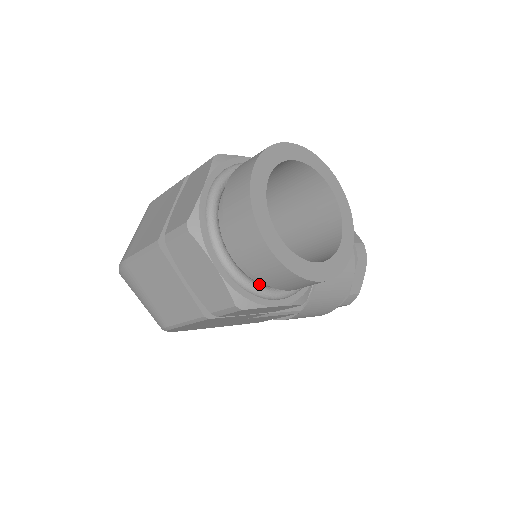
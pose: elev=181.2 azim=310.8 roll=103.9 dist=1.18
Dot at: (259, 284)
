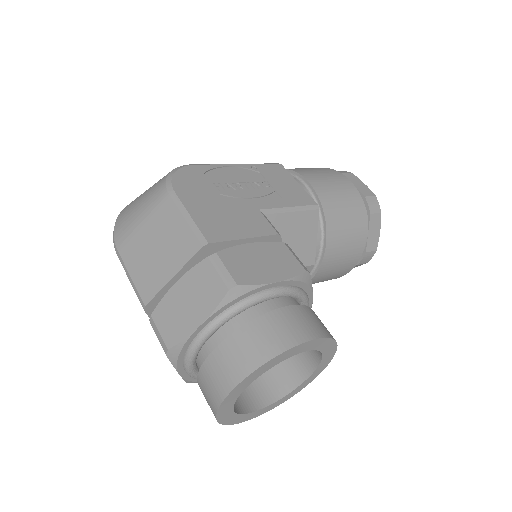
Dot at: occluded
